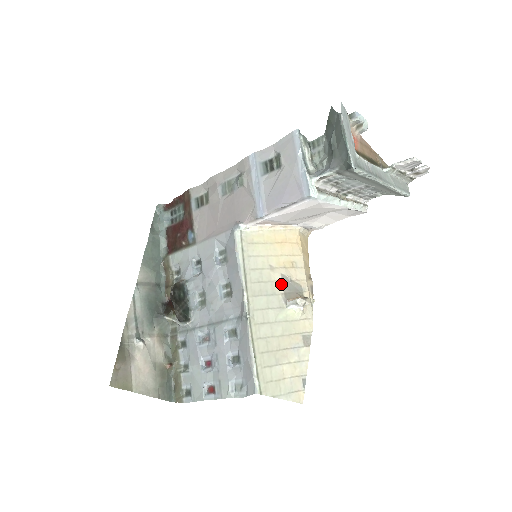
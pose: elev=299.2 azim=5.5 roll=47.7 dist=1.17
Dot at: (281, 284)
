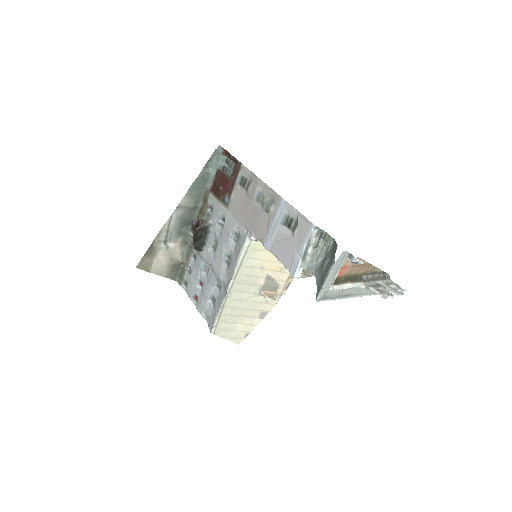
Dot at: (264, 280)
